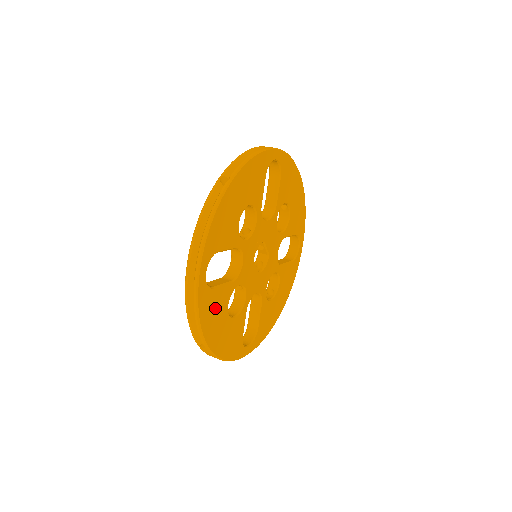
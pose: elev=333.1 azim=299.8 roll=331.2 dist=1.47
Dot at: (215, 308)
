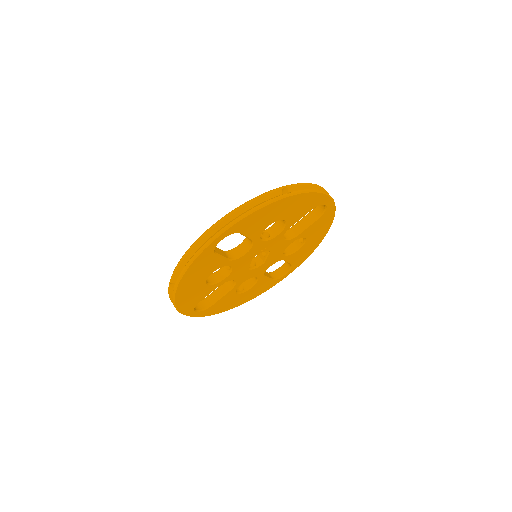
Dot at: (204, 267)
